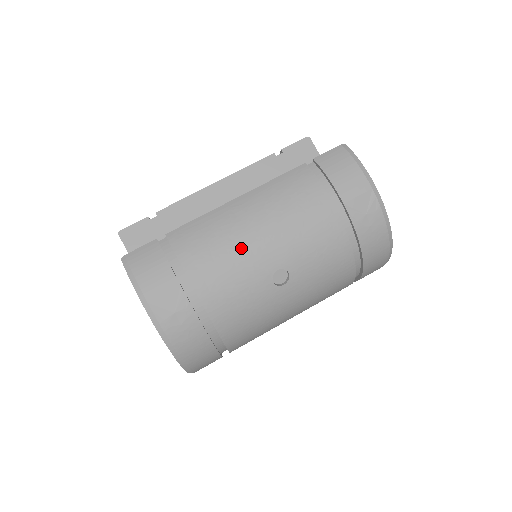
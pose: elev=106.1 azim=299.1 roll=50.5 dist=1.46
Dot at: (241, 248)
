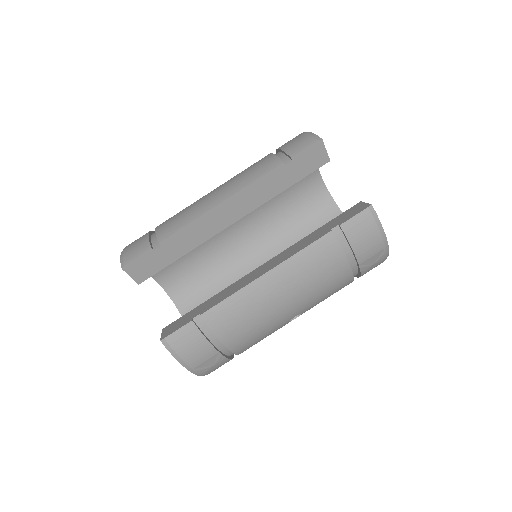
Dot at: (270, 317)
